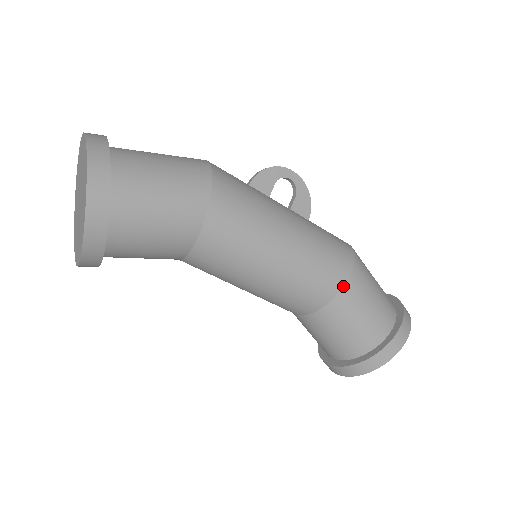
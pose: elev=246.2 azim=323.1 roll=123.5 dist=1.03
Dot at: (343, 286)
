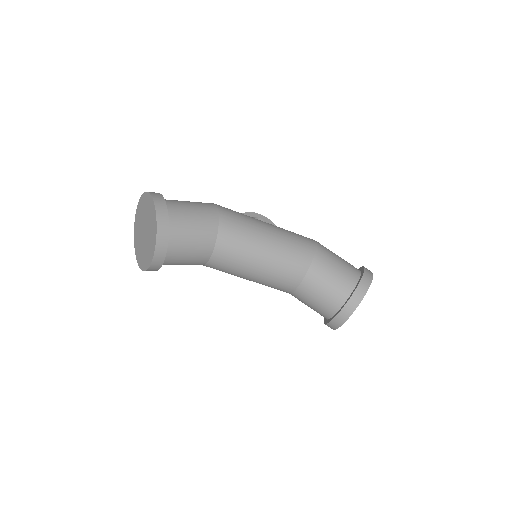
Dot at: (315, 251)
